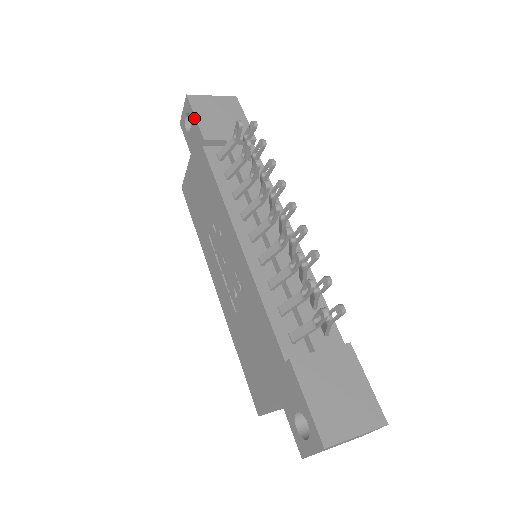
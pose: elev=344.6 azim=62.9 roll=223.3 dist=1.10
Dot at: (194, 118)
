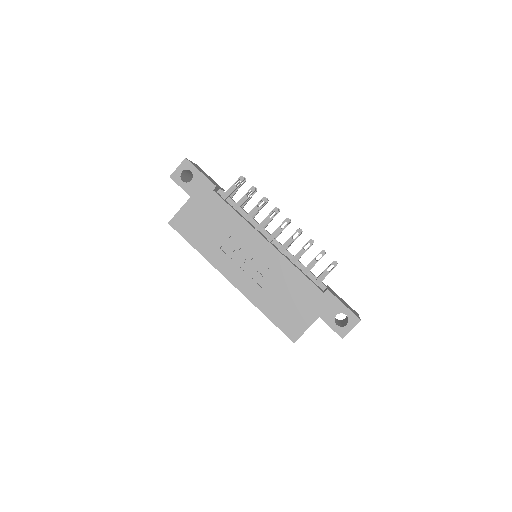
Dot at: (200, 173)
